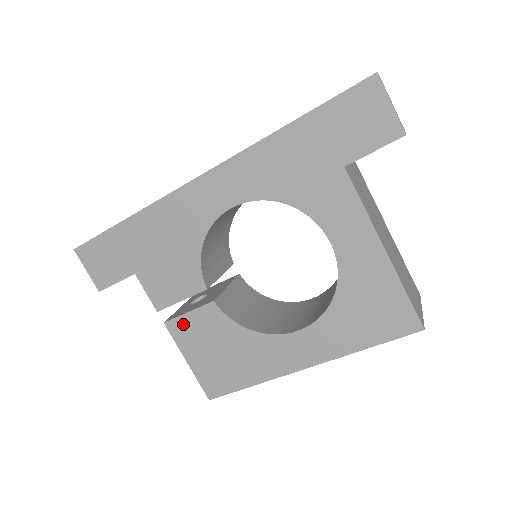
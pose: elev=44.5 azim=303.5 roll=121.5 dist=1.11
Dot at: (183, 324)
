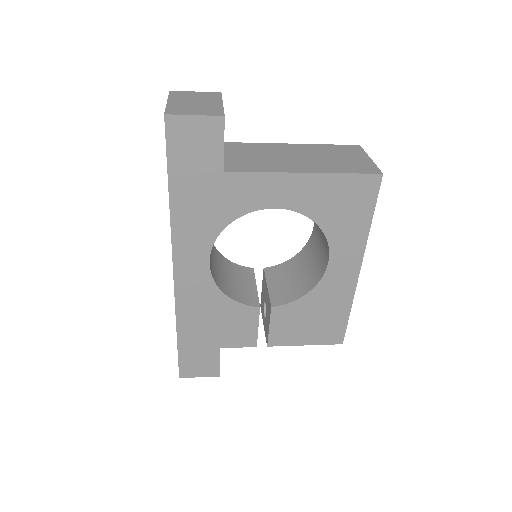
Dot at: (276, 335)
